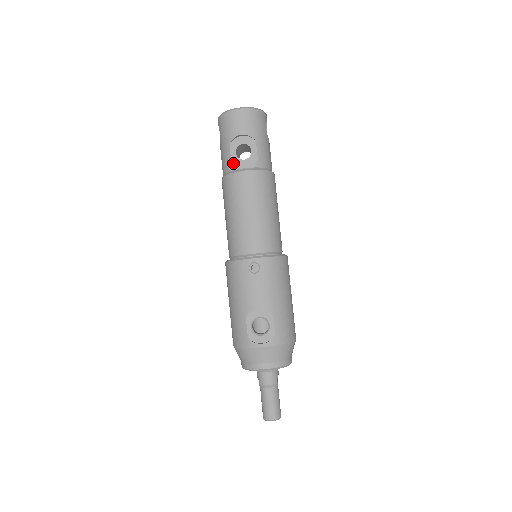
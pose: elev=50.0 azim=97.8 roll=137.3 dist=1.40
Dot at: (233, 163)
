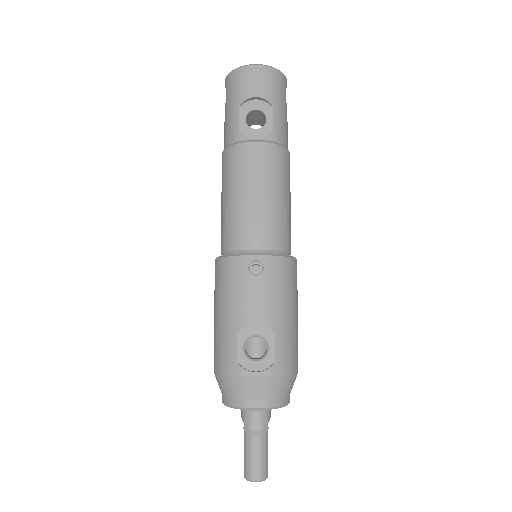
Dot at: (241, 131)
